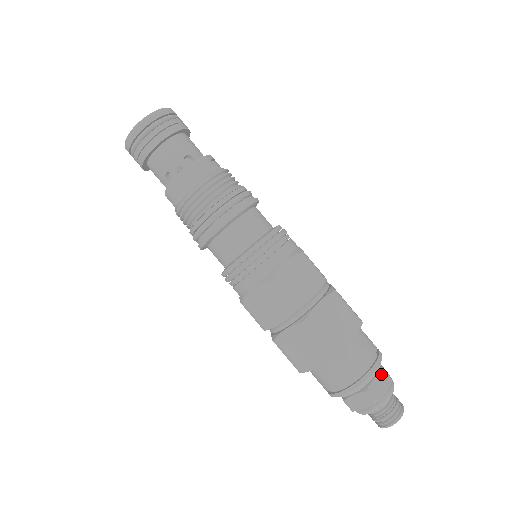
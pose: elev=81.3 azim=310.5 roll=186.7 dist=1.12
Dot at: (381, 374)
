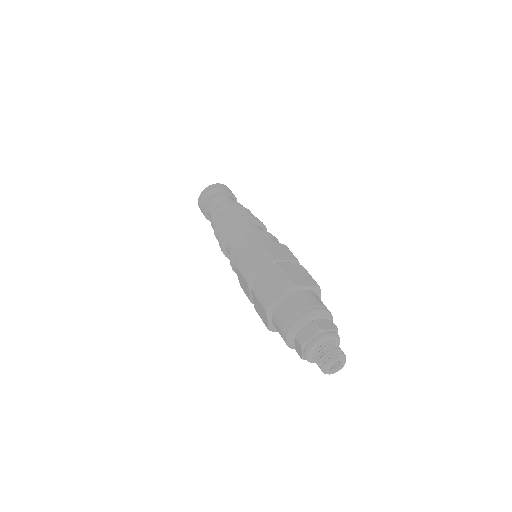
Dot at: (329, 320)
